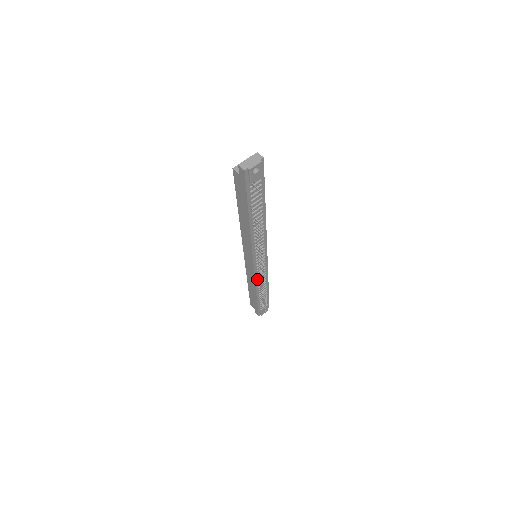
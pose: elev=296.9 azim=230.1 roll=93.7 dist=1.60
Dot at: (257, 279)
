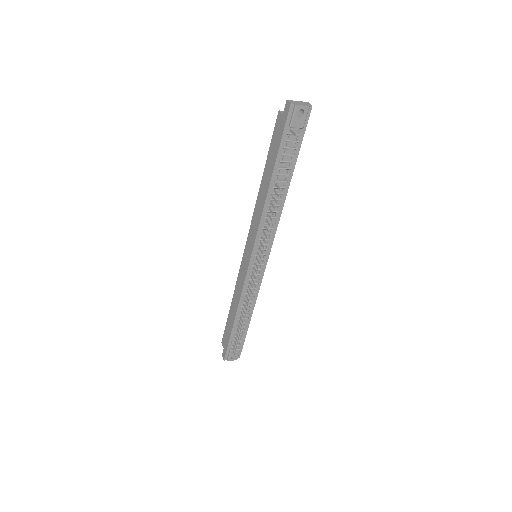
Dot at: (245, 290)
